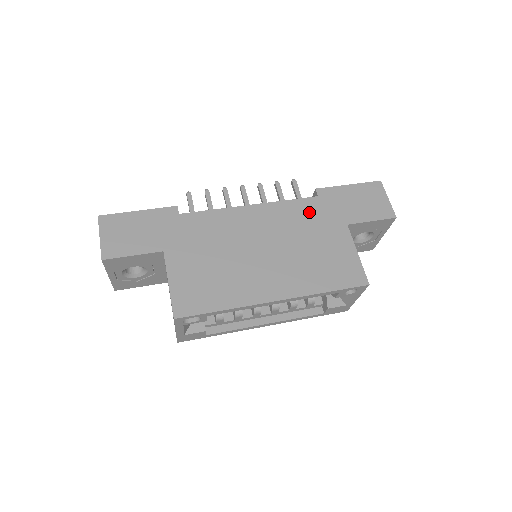
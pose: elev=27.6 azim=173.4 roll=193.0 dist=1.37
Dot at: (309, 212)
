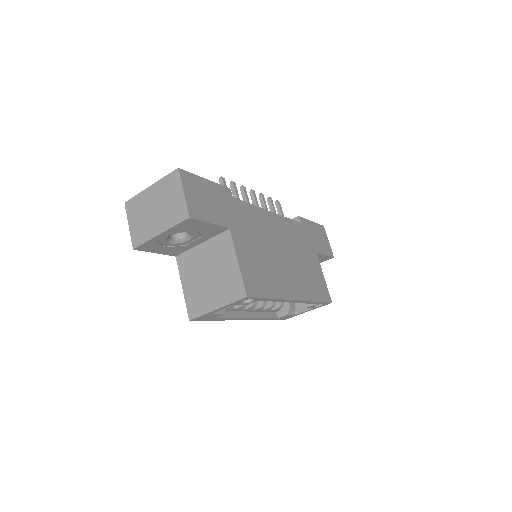
Dot at: (299, 233)
